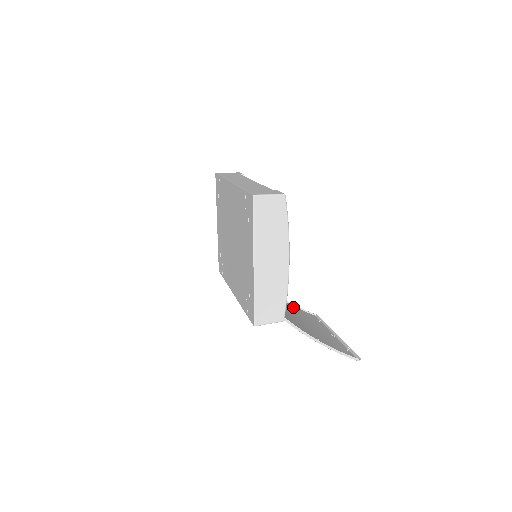
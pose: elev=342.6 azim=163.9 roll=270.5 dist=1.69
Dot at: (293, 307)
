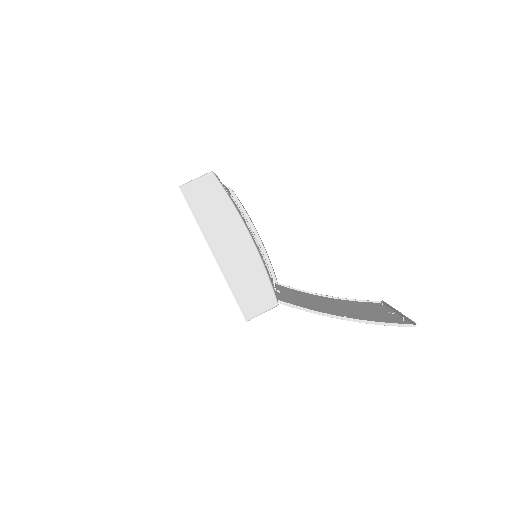
Dot at: (346, 301)
